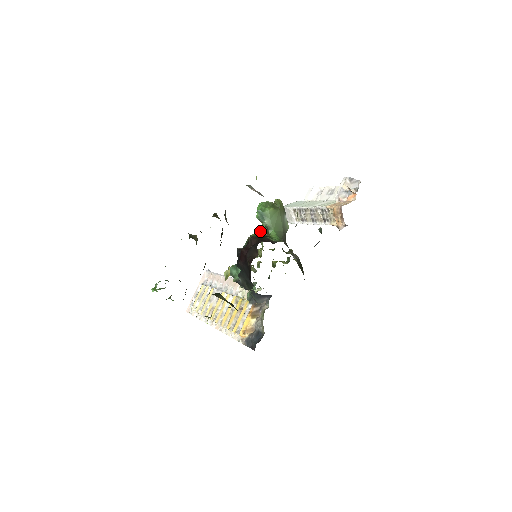
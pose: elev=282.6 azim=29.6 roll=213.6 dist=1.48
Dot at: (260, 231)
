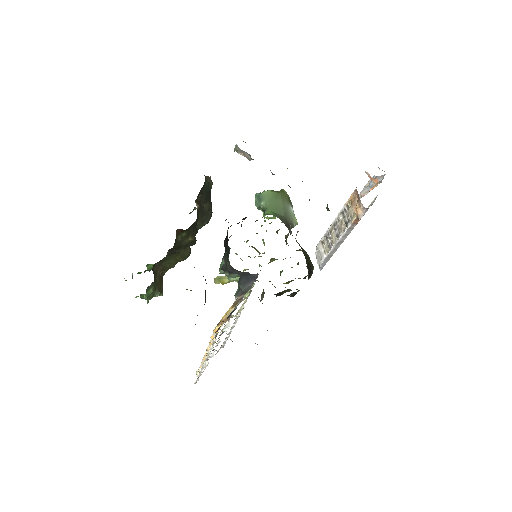
Dot at: (261, 225)
